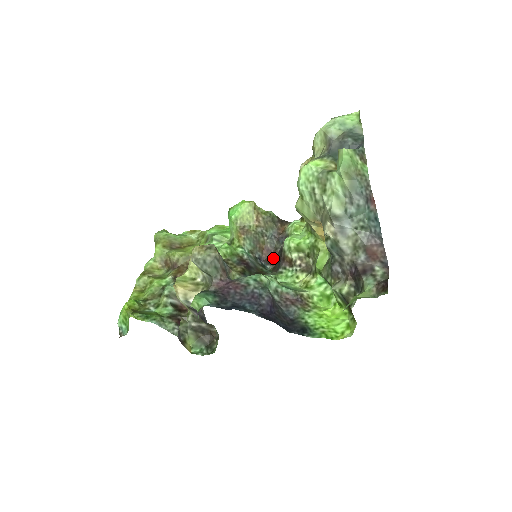
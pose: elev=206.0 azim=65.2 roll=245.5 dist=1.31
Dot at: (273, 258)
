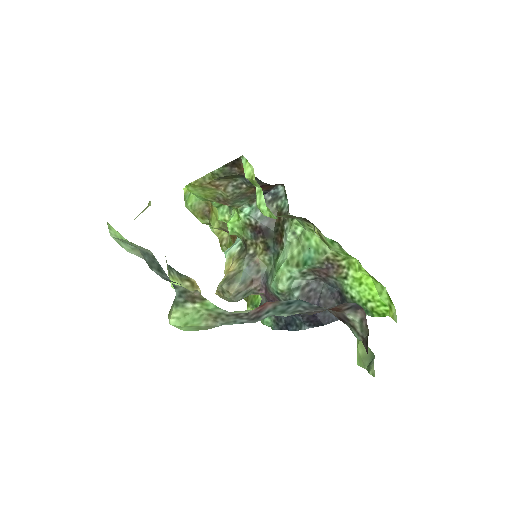
Dot at: (273, 185)
